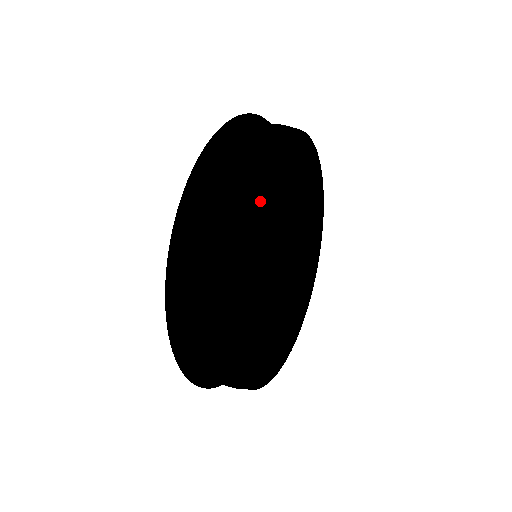
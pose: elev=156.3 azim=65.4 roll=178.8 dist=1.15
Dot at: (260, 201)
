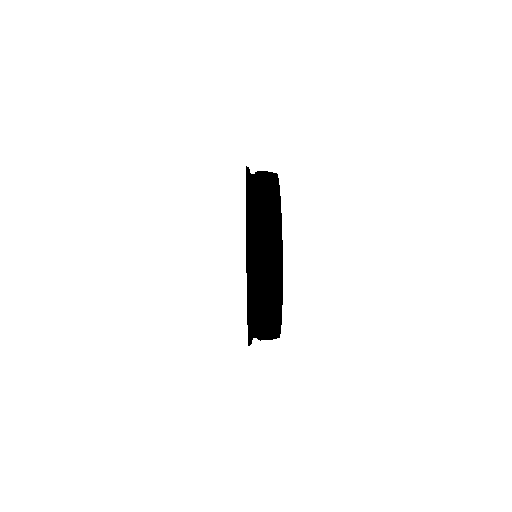
Dot at: occluded
